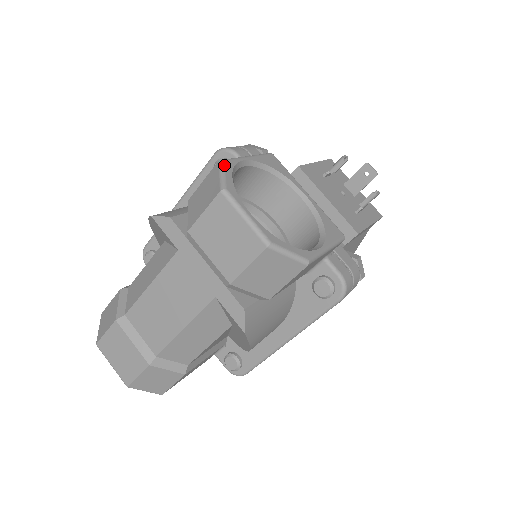
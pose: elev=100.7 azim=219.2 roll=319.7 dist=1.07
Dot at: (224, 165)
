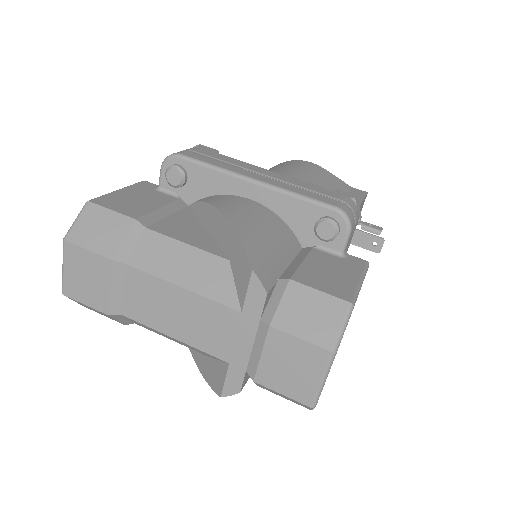
Dot at: occluded
